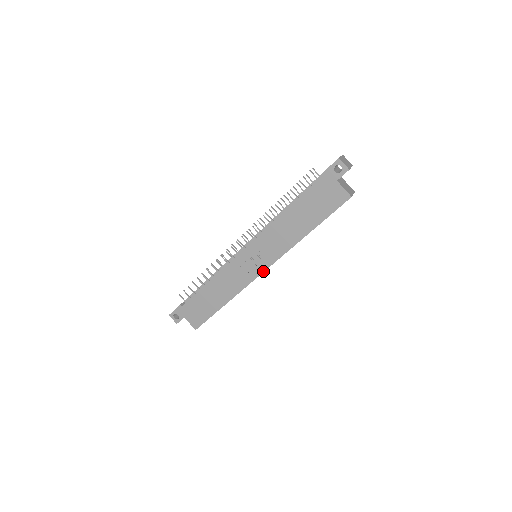
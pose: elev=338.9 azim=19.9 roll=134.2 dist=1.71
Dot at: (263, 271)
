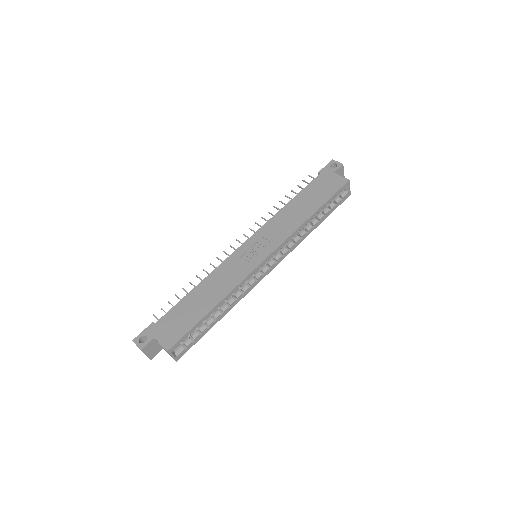
Dot at: (265, 258)
